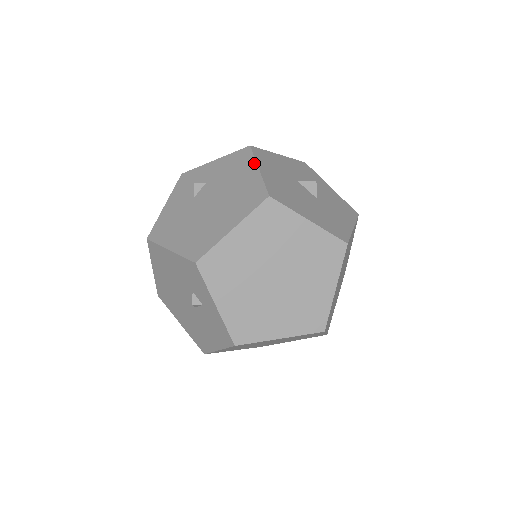
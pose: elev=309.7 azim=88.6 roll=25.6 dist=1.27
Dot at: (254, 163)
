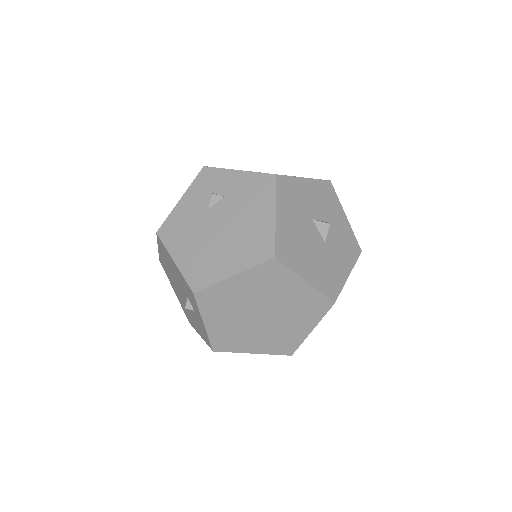
Dot at: (273, 203)
